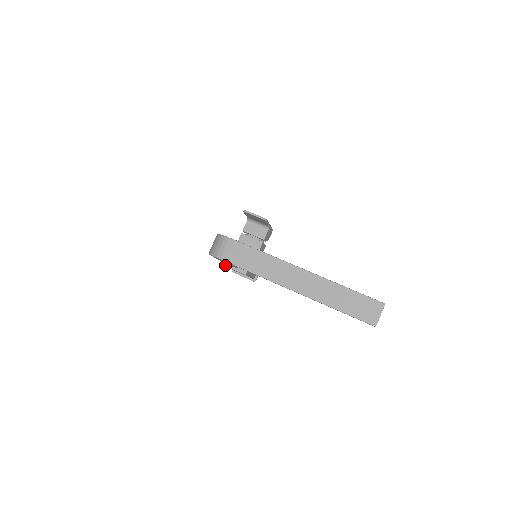
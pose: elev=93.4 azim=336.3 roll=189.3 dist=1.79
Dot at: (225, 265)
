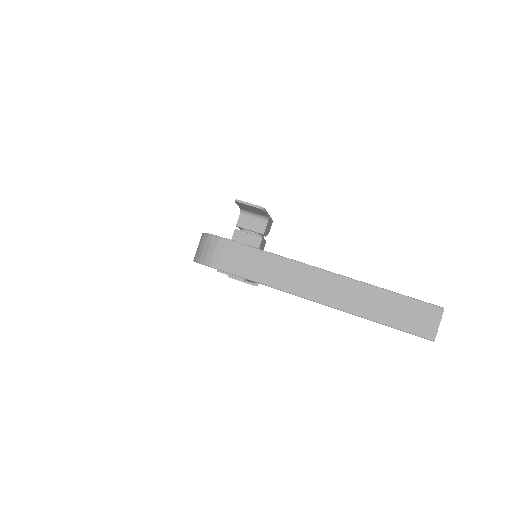
Dot at: (218, 270)
